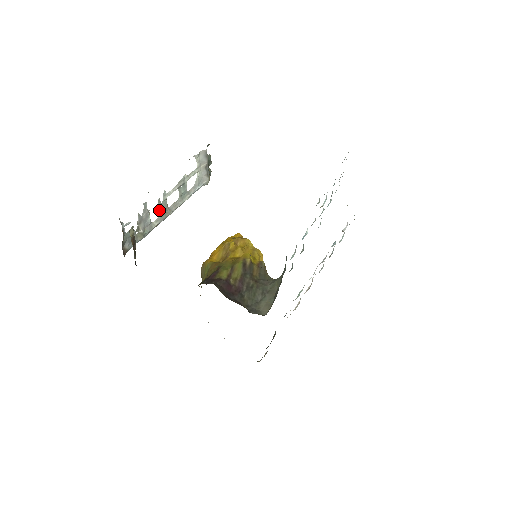
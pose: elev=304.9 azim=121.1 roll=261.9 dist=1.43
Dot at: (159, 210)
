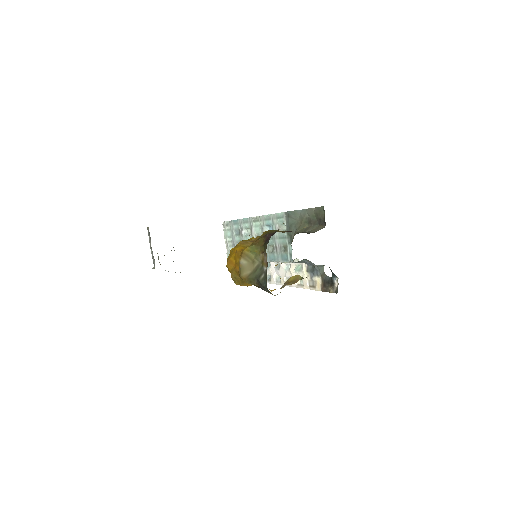
Dot at: (164, 255)
